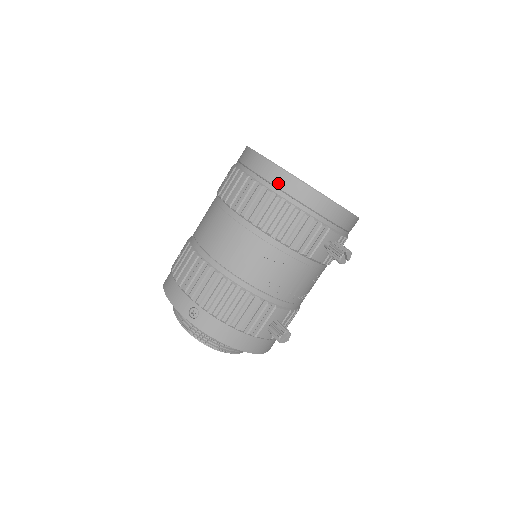
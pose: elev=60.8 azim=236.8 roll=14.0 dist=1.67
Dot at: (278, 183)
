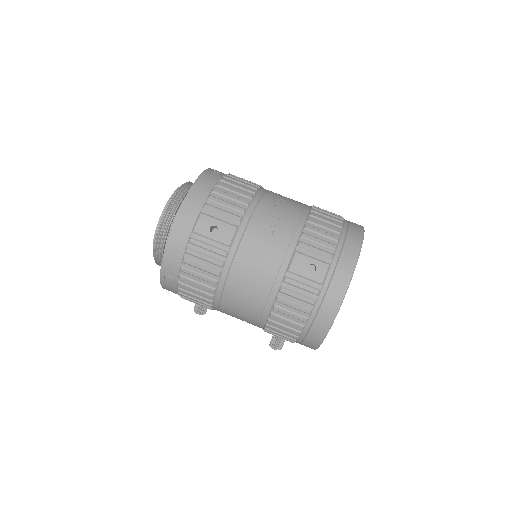
Dot at: (310, 338)
